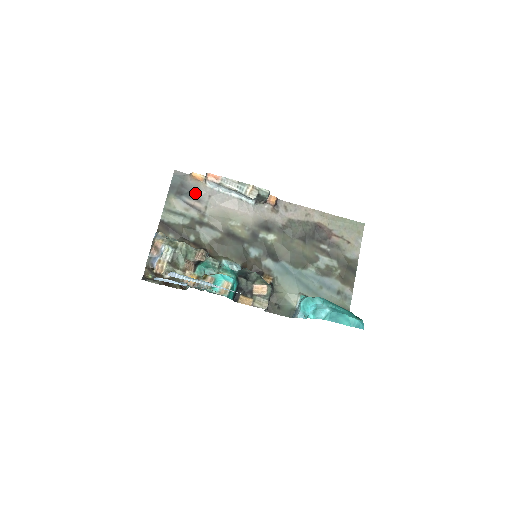
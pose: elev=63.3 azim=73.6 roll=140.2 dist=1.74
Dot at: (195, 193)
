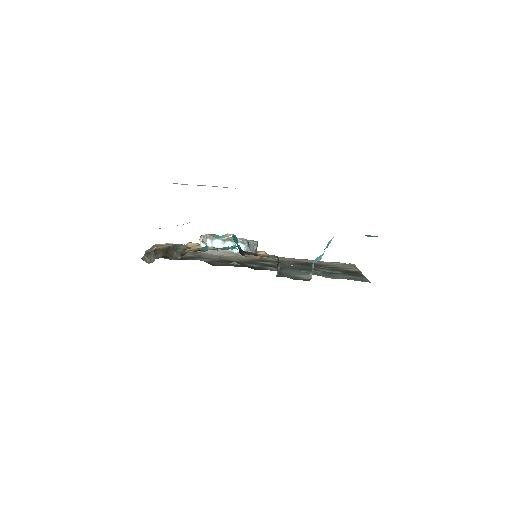
Dot at: occluded
